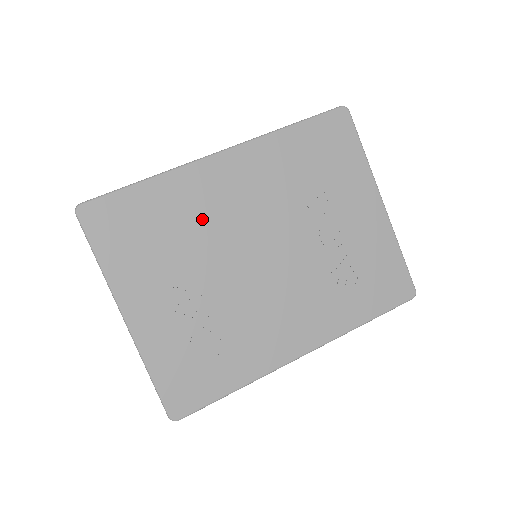
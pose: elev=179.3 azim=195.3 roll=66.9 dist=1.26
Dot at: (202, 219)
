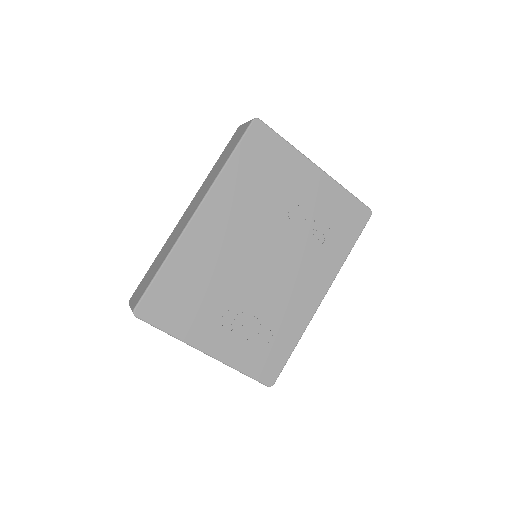
Dot at: (212, 264)
